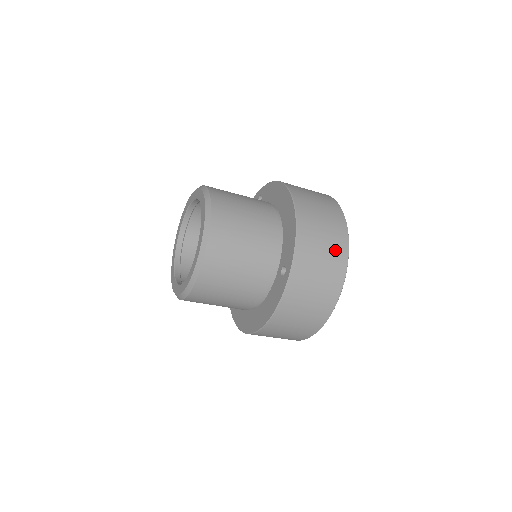
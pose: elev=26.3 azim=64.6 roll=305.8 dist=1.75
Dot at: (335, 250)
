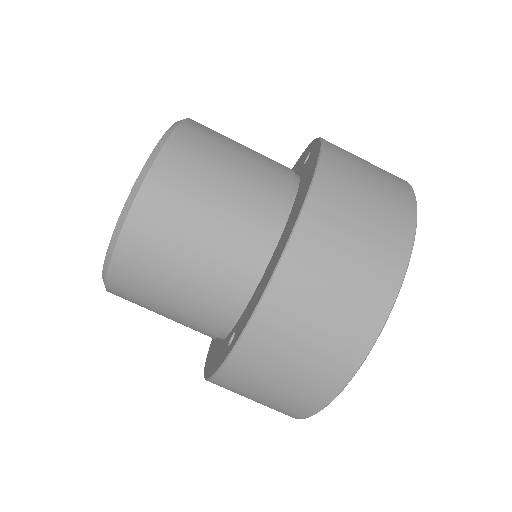
Dot at: occluded
